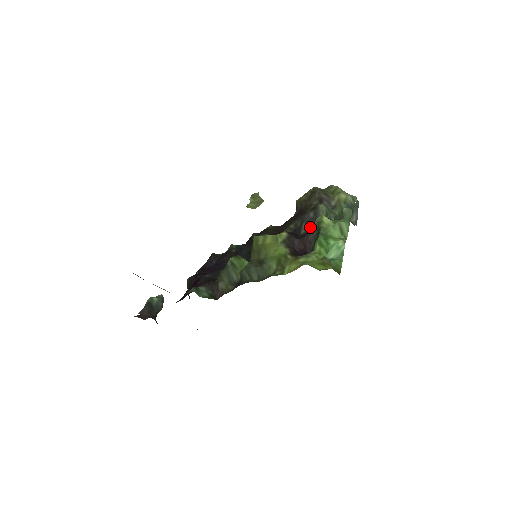
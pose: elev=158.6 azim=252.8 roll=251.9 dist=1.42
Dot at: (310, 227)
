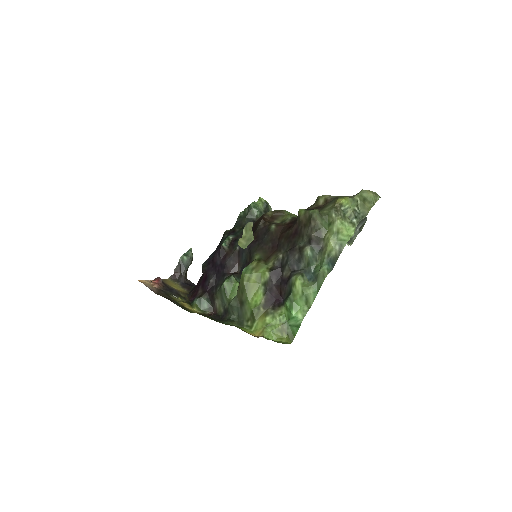
Dot at: (289, 275)
